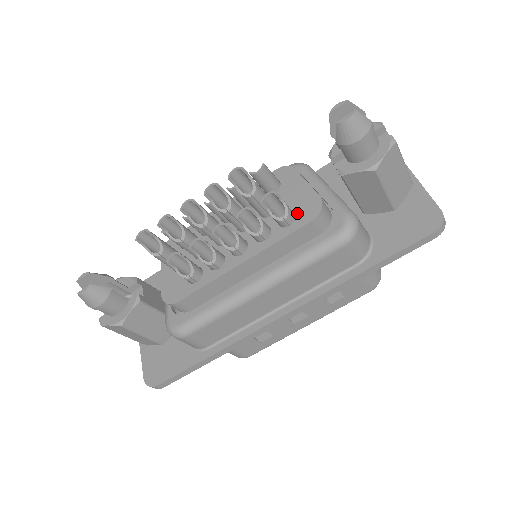
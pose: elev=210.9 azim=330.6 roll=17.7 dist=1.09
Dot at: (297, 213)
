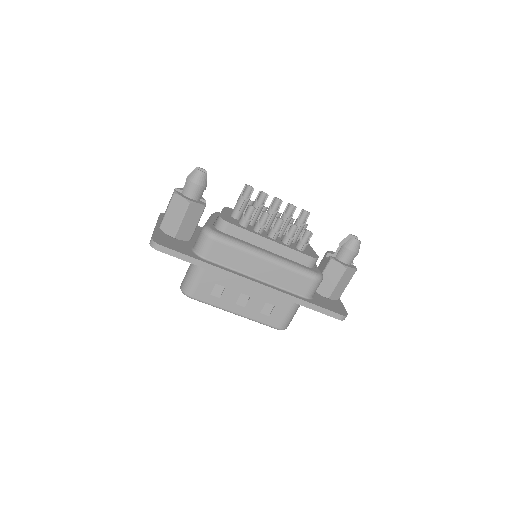
Dot at: (306, 251)
